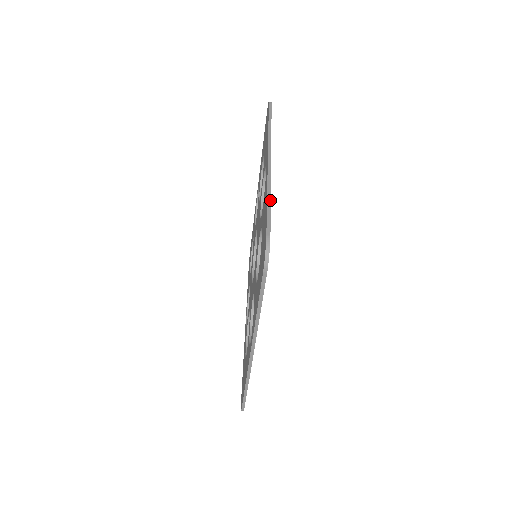
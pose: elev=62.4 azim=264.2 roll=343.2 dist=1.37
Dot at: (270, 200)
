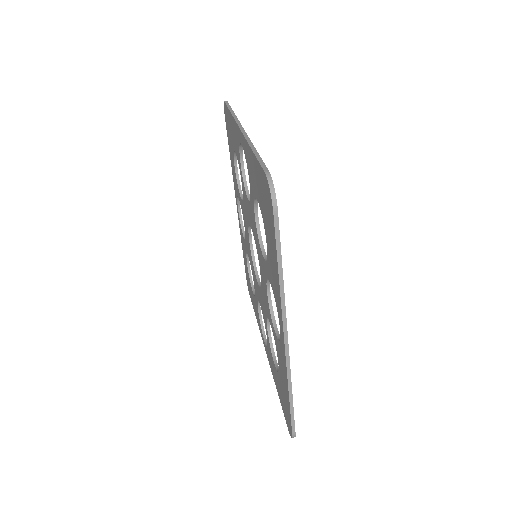
Dot at: occluded
